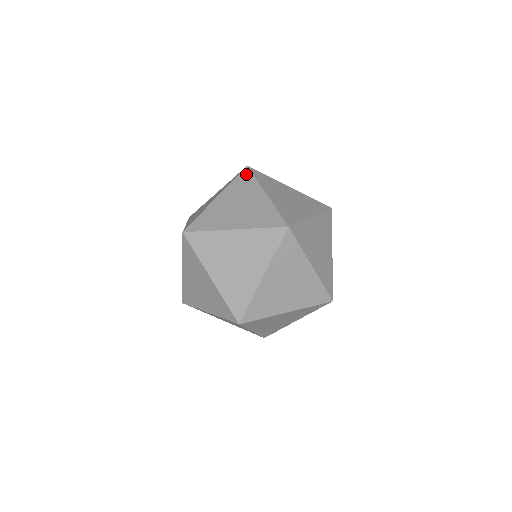
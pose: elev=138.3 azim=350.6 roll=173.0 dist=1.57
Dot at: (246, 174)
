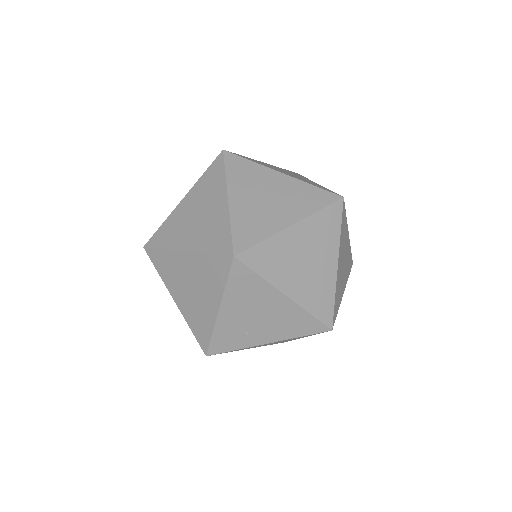
Dot at: (218, 164)
